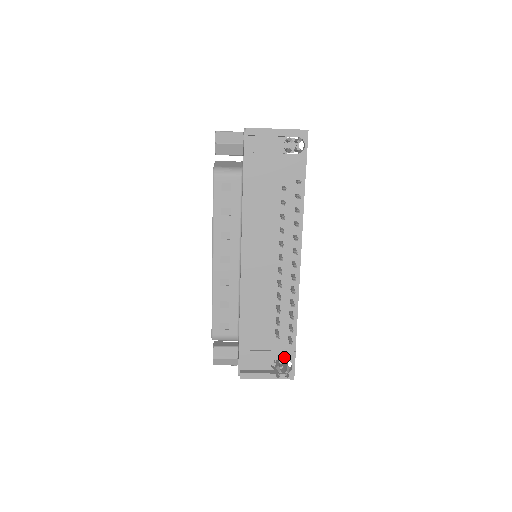
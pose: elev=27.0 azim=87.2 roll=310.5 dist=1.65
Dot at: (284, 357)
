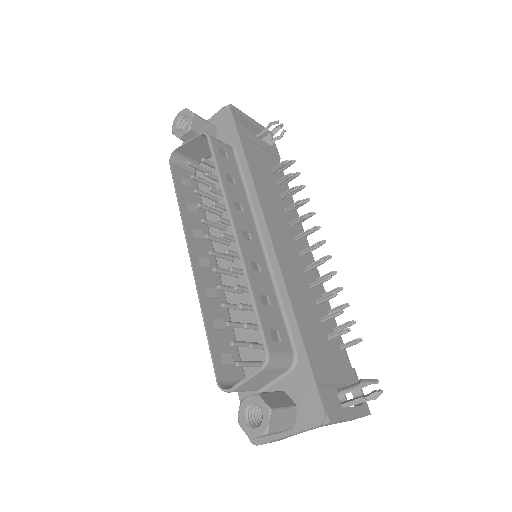
Dot at: (350, 378)
